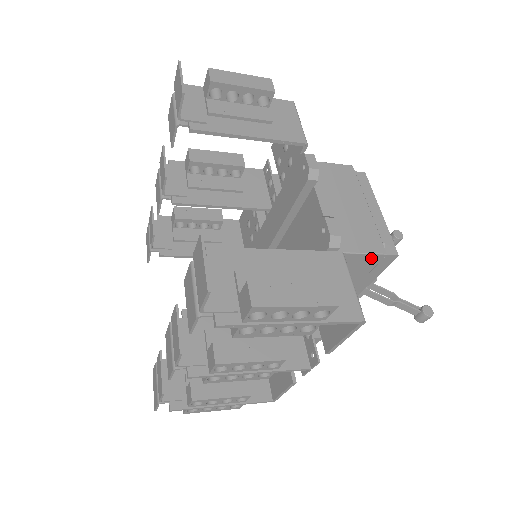
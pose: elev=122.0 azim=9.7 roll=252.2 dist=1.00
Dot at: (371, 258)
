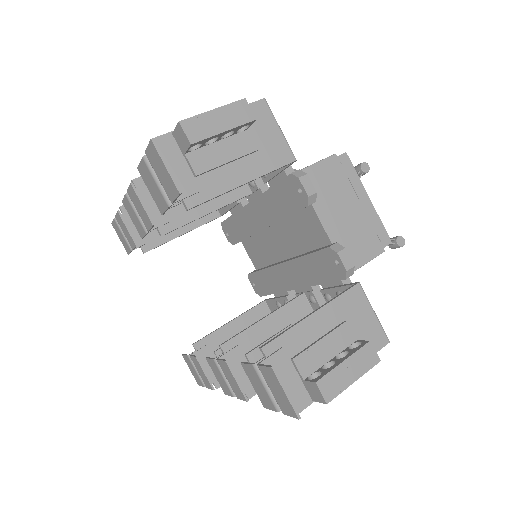
Dot at: (372, 258)
